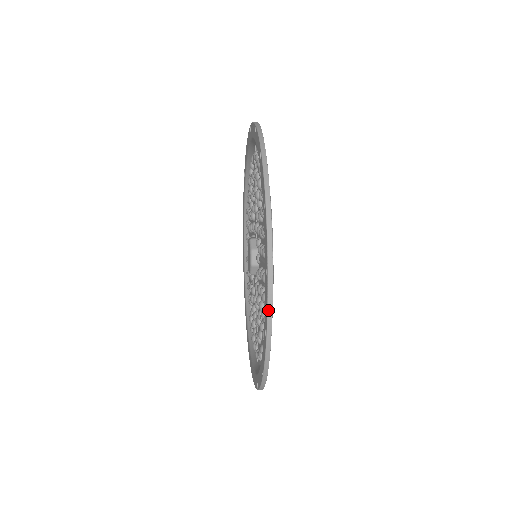
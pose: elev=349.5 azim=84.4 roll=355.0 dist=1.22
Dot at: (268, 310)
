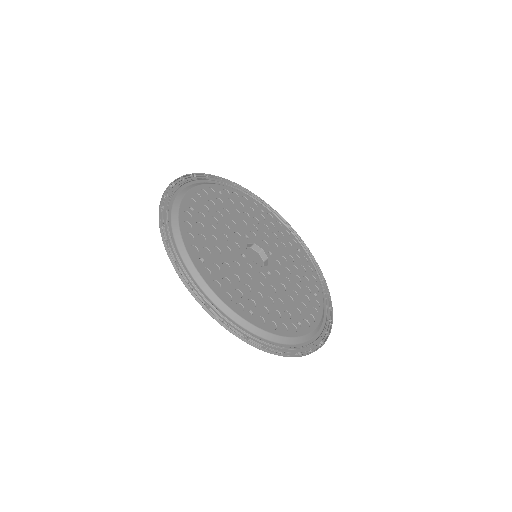
Dot at: (190, 175)
